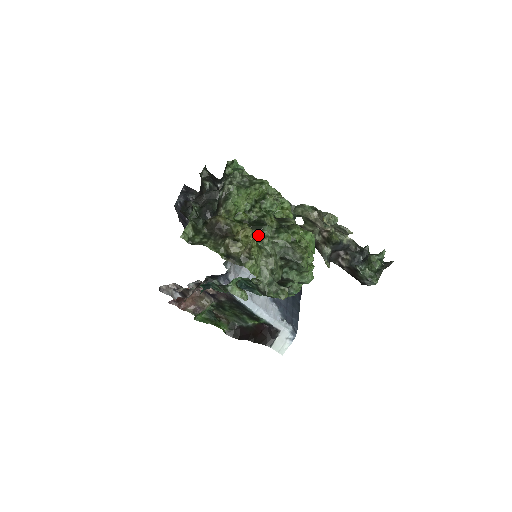
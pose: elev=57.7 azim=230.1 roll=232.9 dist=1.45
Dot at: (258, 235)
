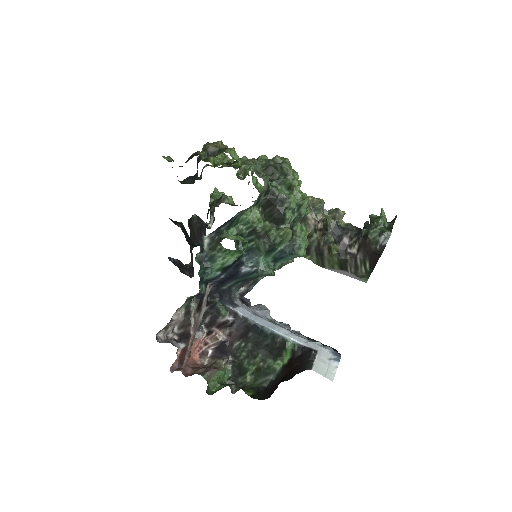
Dot at: occluded
